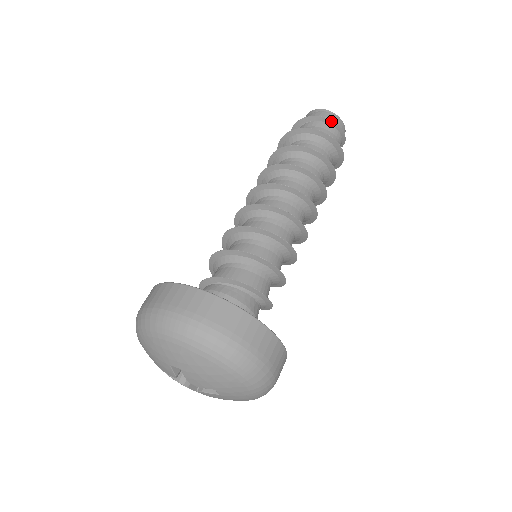
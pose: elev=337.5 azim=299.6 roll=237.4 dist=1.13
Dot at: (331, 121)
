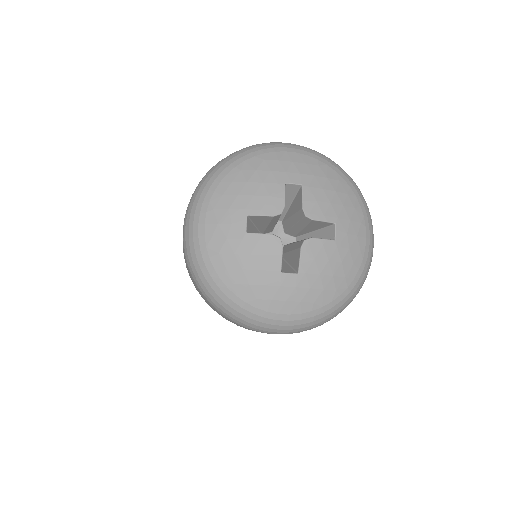
Dot at: occluded
